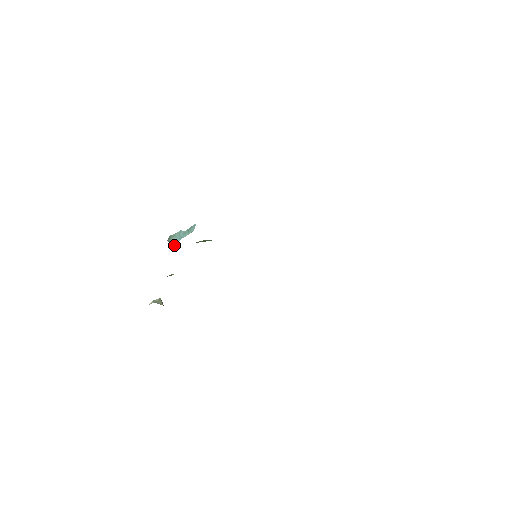
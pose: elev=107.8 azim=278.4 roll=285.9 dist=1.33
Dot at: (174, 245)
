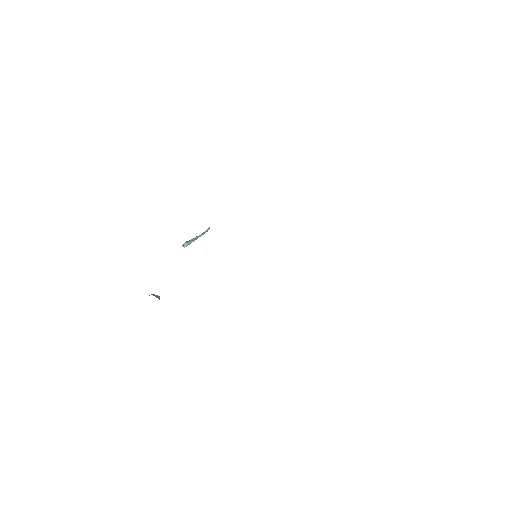
Dot at: (187, 245)
